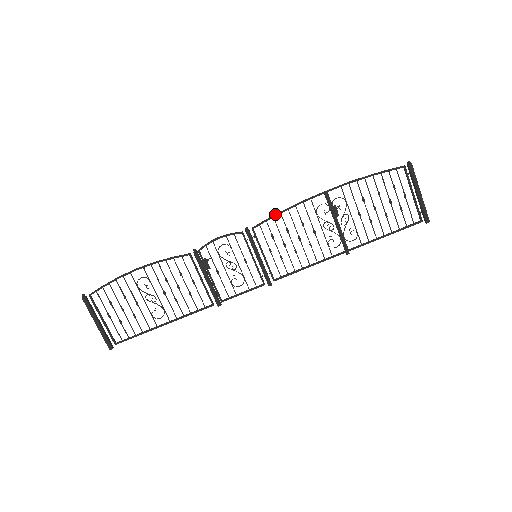
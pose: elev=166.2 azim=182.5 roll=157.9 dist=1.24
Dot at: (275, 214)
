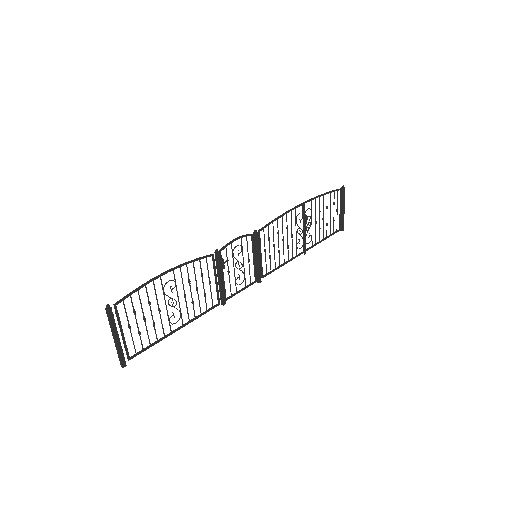
Dot at: (274, 219)
